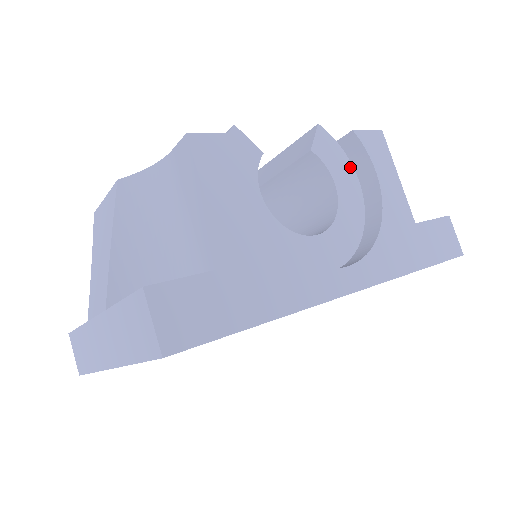
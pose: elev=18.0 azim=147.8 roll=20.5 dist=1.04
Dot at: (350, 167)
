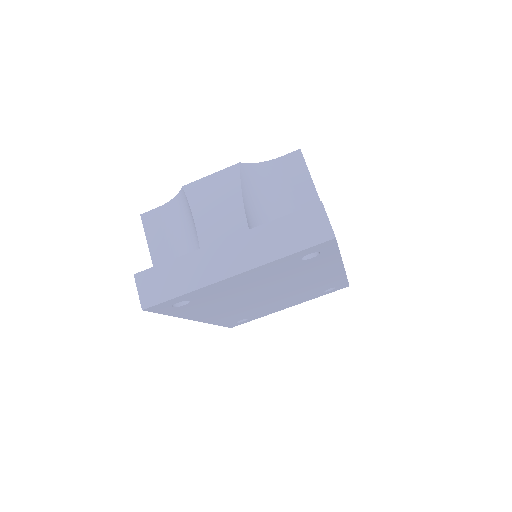
Dot at: occluded
